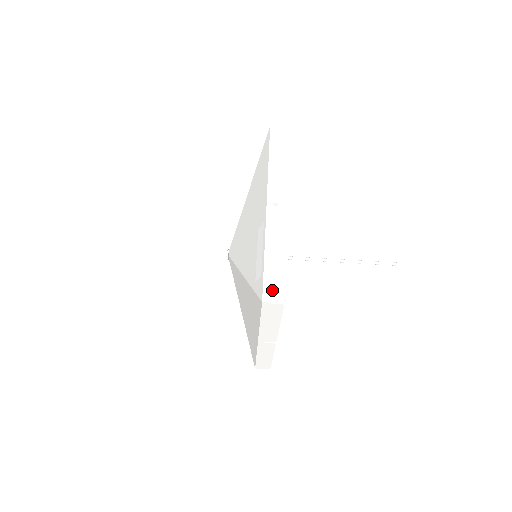
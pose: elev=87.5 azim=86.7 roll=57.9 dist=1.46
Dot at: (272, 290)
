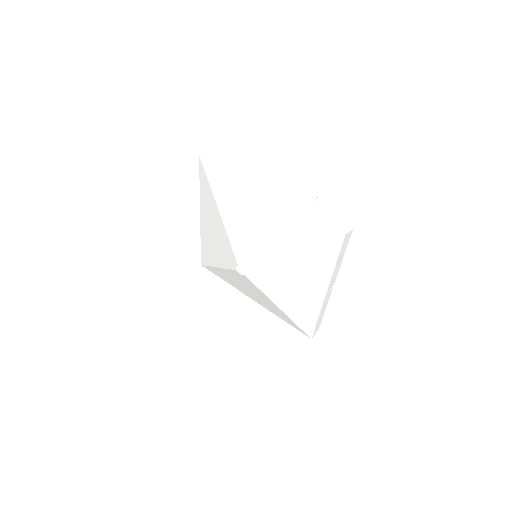
Dot at: (340, 226)
